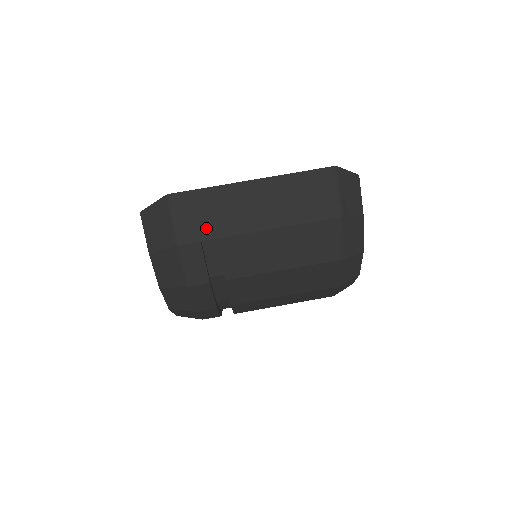
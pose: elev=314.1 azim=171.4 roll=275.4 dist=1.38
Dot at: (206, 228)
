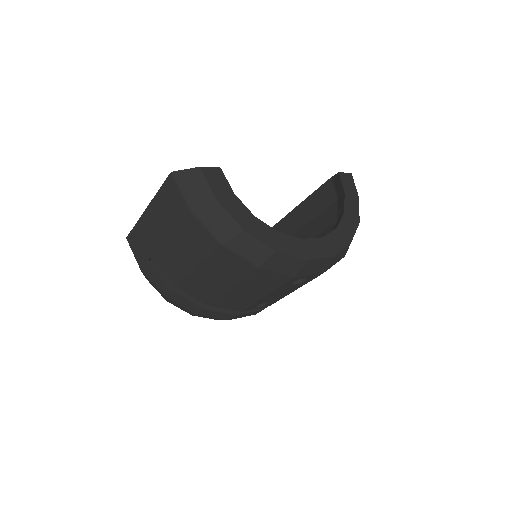
Dot at: (145, 253)
